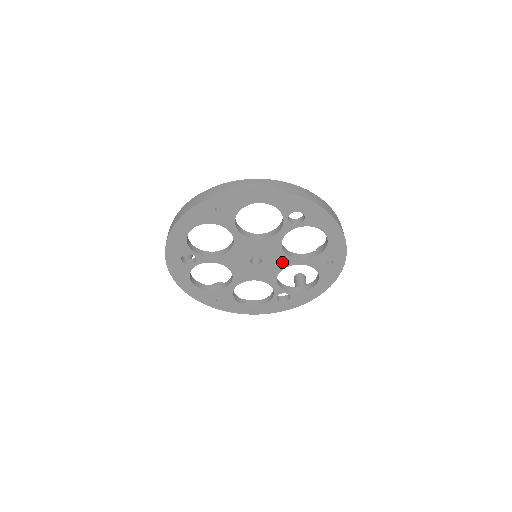
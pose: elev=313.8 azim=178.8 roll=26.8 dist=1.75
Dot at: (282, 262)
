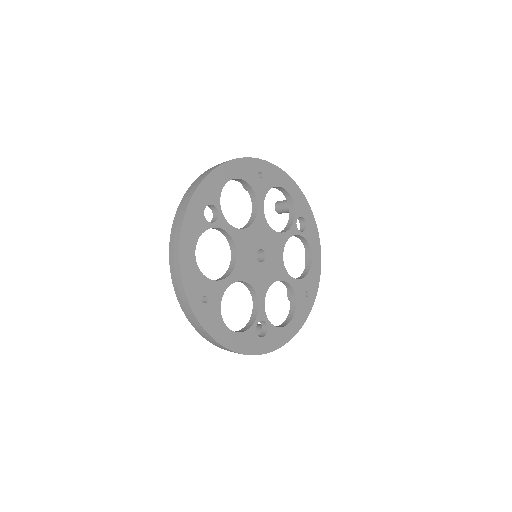
Dot at: (277, 271)
